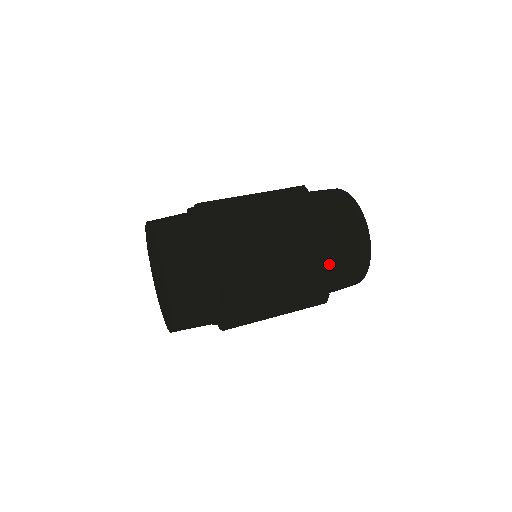
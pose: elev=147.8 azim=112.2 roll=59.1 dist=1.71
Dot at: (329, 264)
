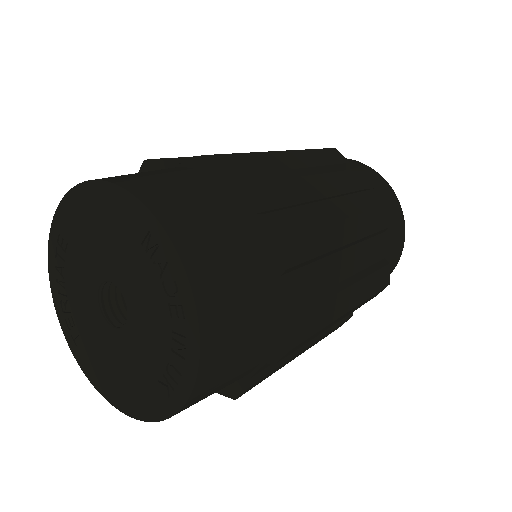
Dot at: (384, 277)
